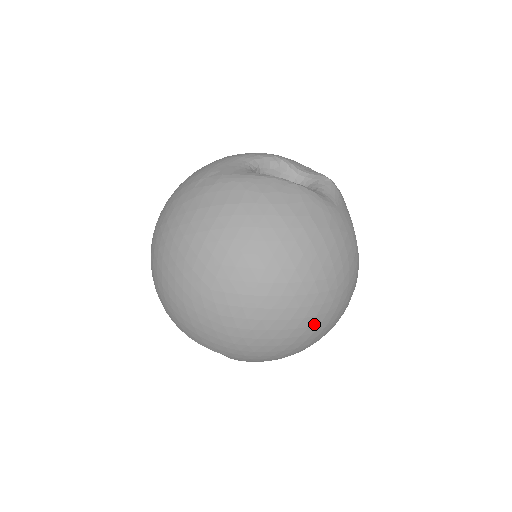
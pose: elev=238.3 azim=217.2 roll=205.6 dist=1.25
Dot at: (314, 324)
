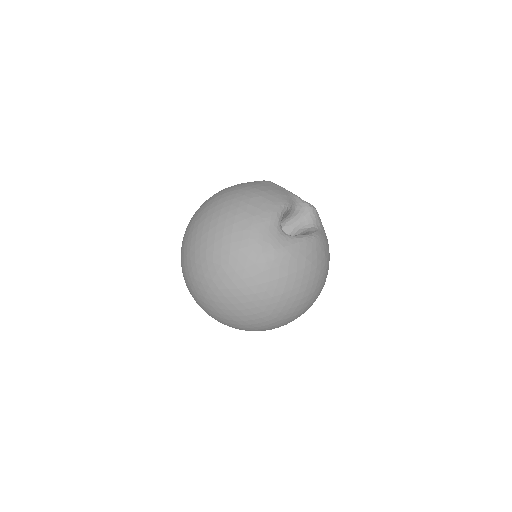
Dot at: occluded
